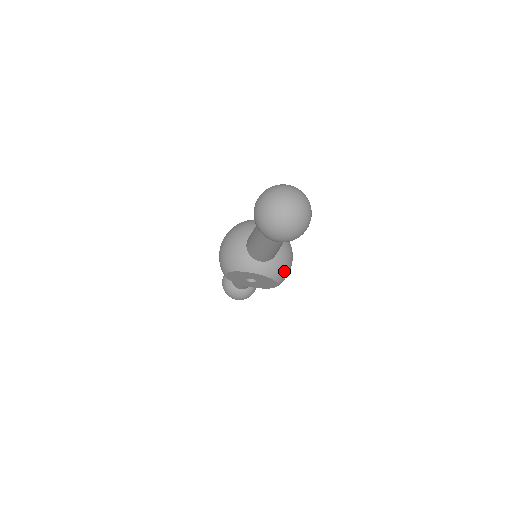
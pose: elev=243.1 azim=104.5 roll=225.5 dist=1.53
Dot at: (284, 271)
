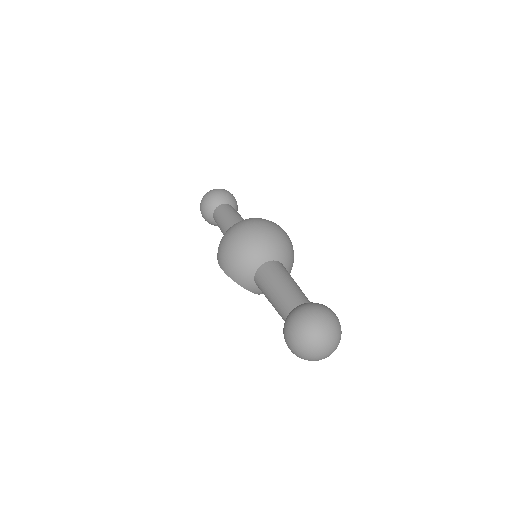
Dot at: occluded
